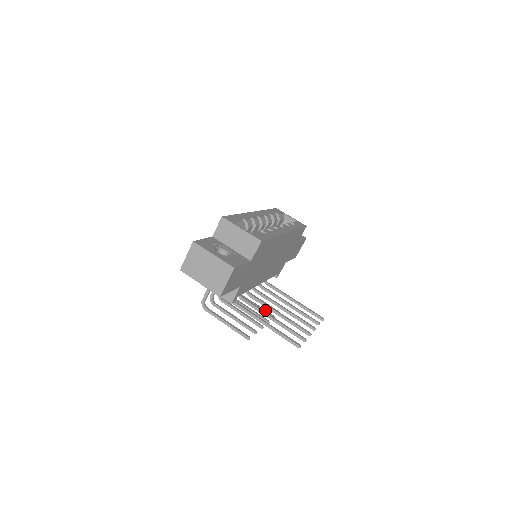
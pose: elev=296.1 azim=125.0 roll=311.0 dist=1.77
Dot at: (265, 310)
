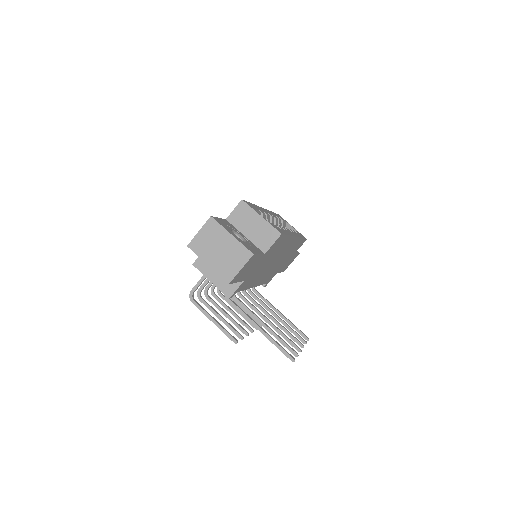
Dot at: occluded
